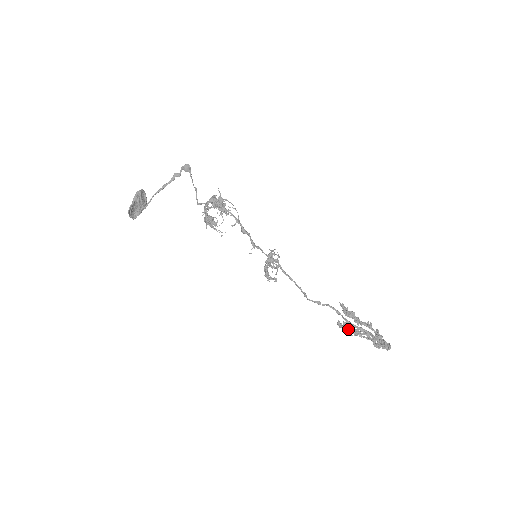
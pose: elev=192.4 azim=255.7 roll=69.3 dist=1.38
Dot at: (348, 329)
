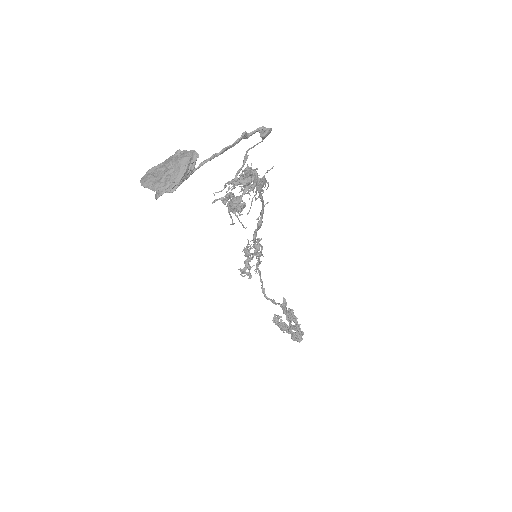
Dot at: occluded
